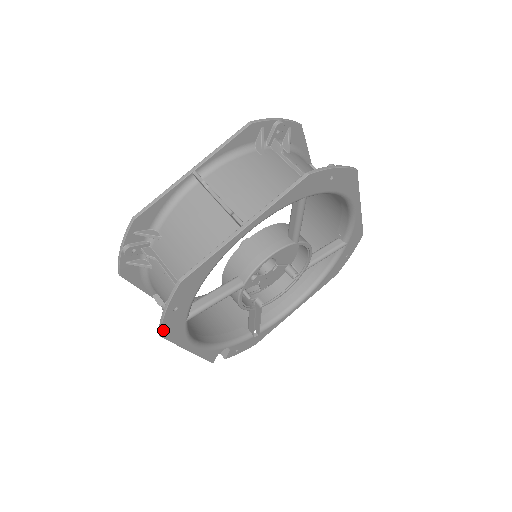
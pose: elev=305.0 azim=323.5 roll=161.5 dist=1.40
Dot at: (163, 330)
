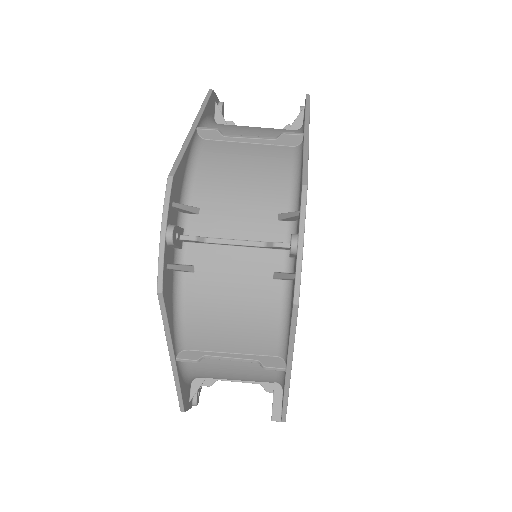
Dot at: (299, 290)
